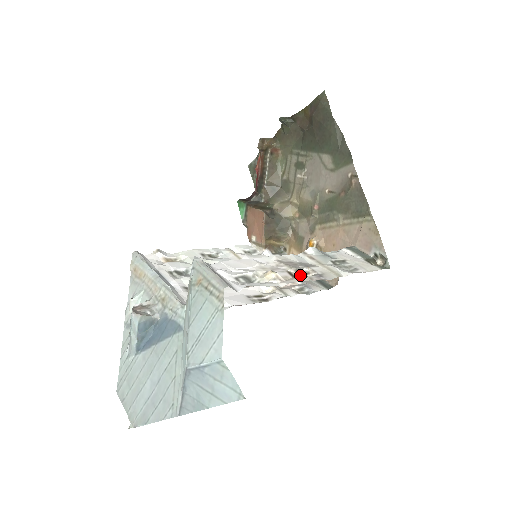
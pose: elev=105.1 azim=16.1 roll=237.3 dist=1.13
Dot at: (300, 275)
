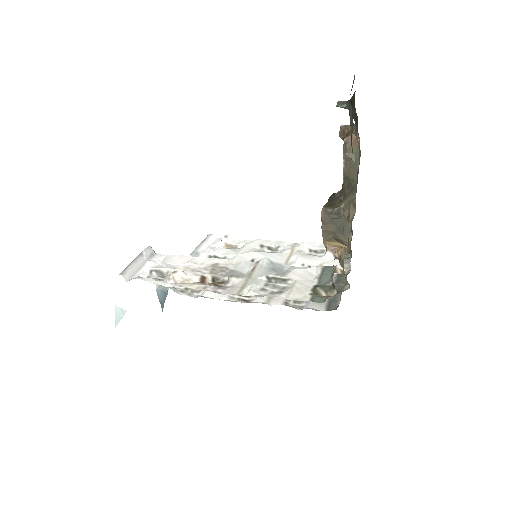
Dot at: (213, 282)
